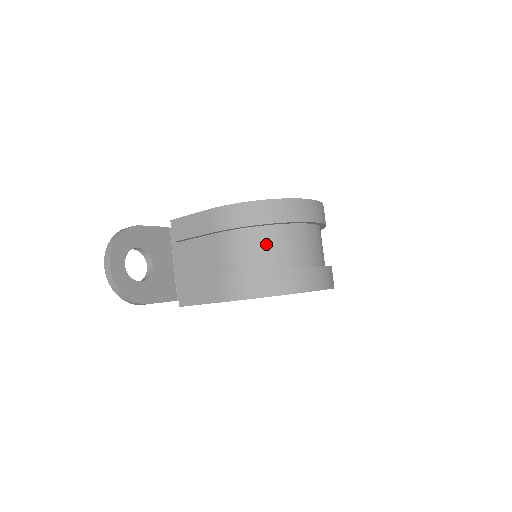
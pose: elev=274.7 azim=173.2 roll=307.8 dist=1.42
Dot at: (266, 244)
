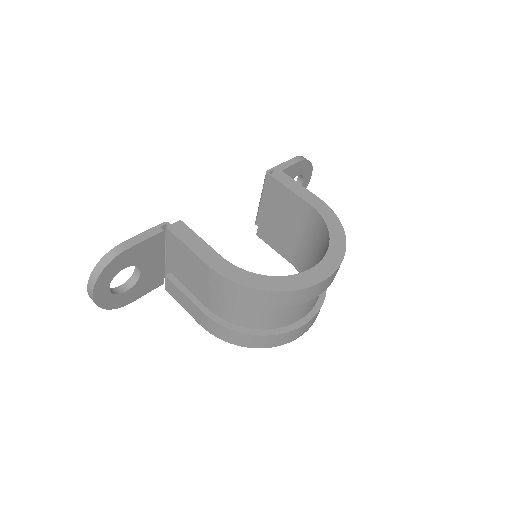
Dot at: (258, 313)
